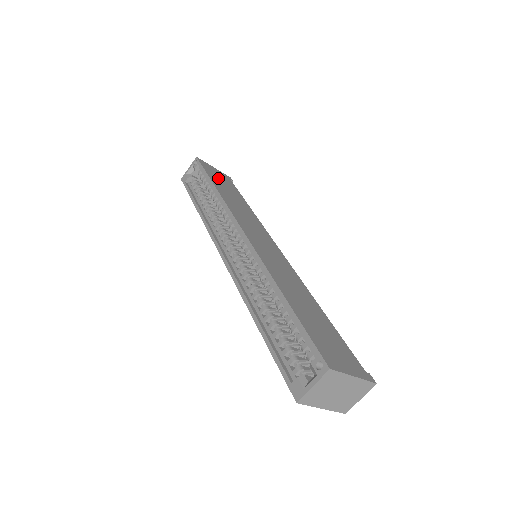
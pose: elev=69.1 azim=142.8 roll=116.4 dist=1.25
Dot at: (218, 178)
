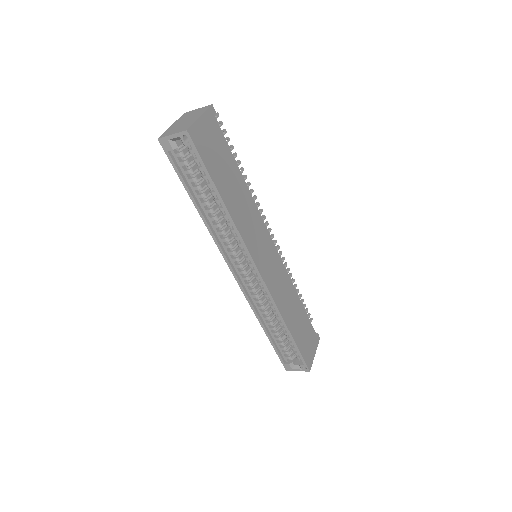
Dot at: (215, 158)
